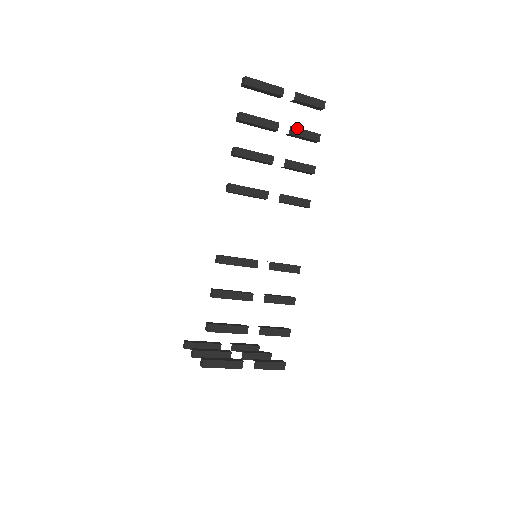
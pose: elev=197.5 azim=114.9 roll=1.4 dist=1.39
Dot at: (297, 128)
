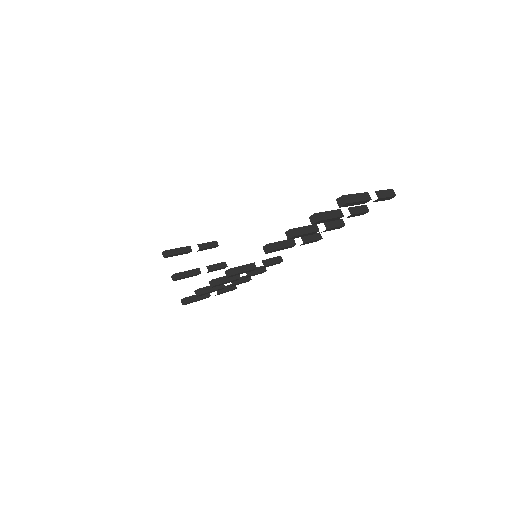
Dot at: (355, 214)
